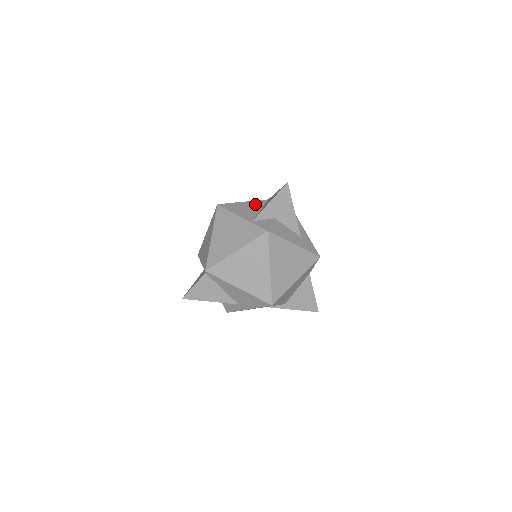
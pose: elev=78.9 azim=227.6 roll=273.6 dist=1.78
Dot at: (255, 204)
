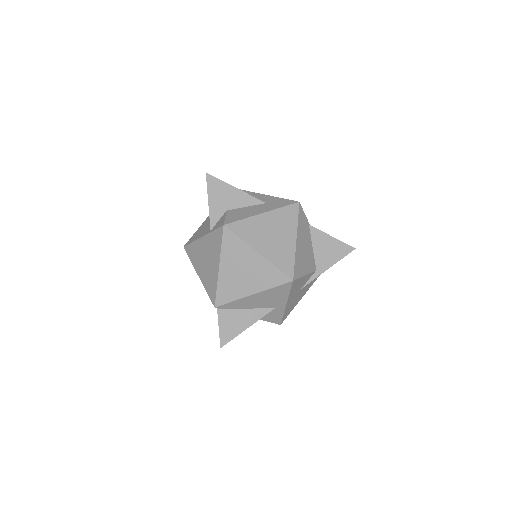
Dot at: occluded
